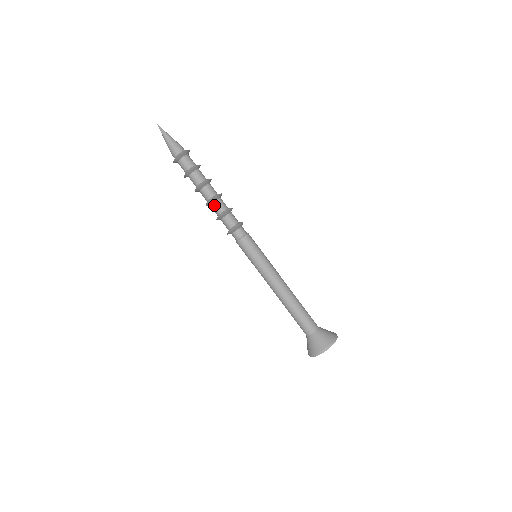
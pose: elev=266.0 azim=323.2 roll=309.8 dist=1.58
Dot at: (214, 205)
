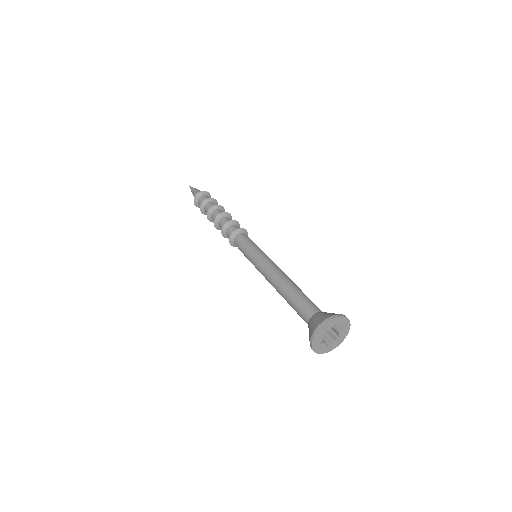
Dot at: (222, 219)
